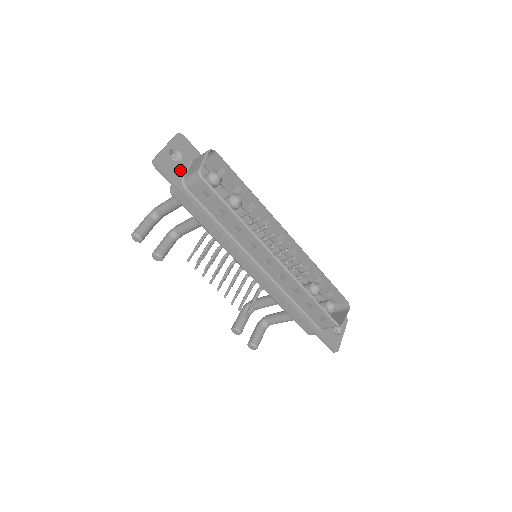
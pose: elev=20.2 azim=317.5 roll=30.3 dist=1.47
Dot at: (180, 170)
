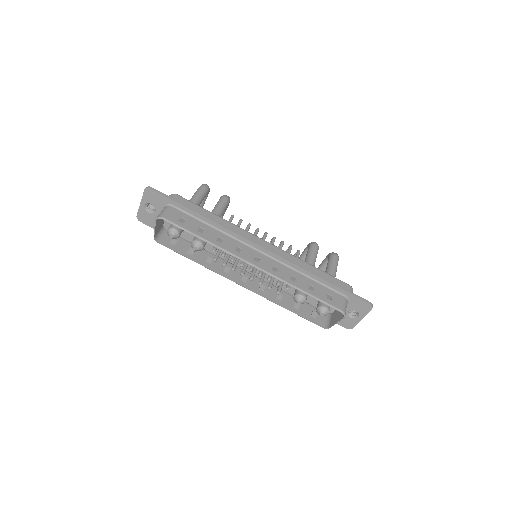
Dot at: occluded
